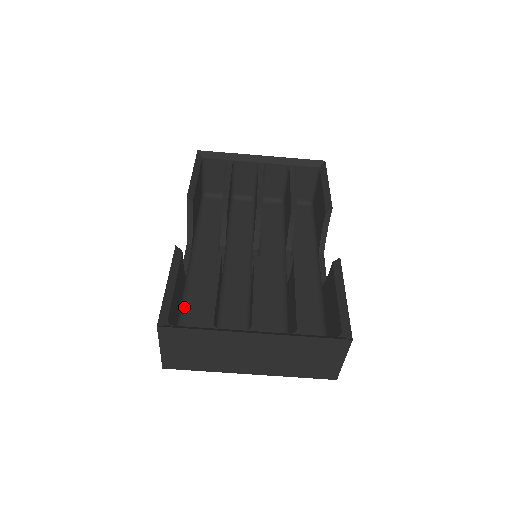
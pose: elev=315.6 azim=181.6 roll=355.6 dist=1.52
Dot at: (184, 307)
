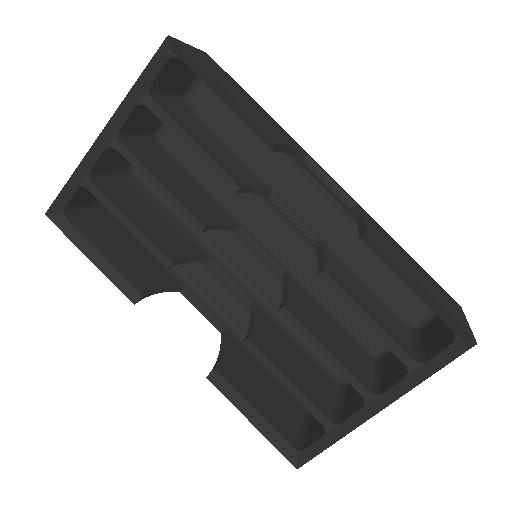
Dot at: occluded
